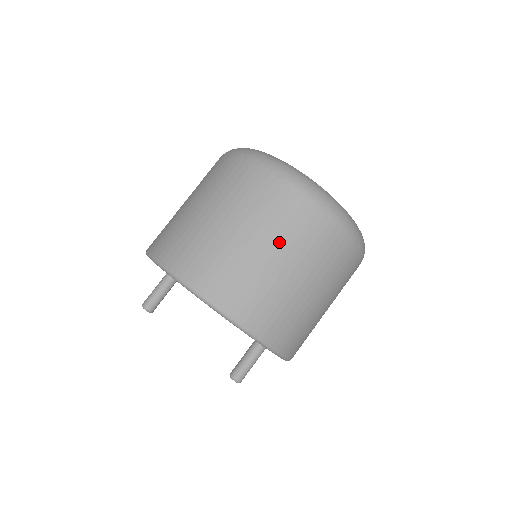
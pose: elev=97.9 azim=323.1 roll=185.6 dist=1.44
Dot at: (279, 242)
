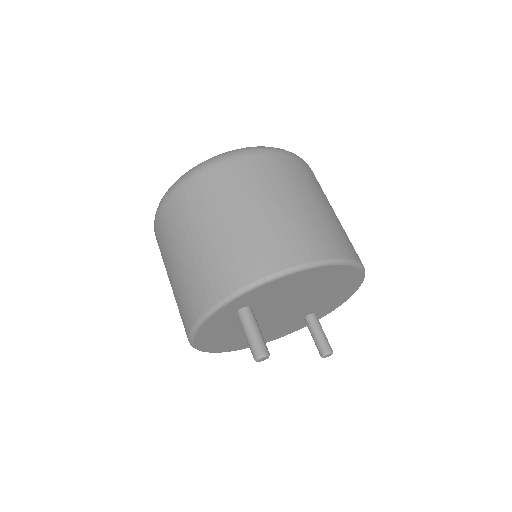
Dot at: occluded
